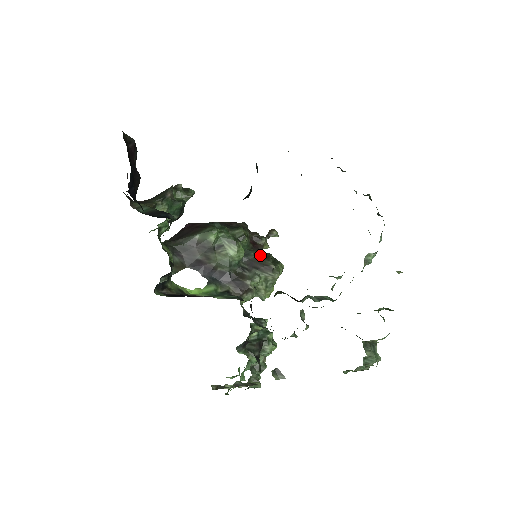
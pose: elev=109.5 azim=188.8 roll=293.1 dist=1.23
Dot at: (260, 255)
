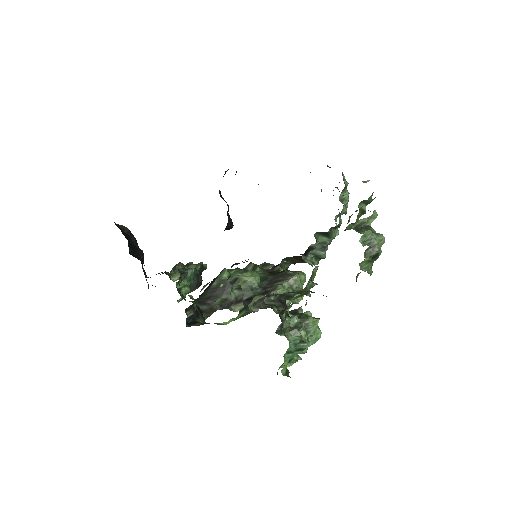
Dot at: (277, 274)
